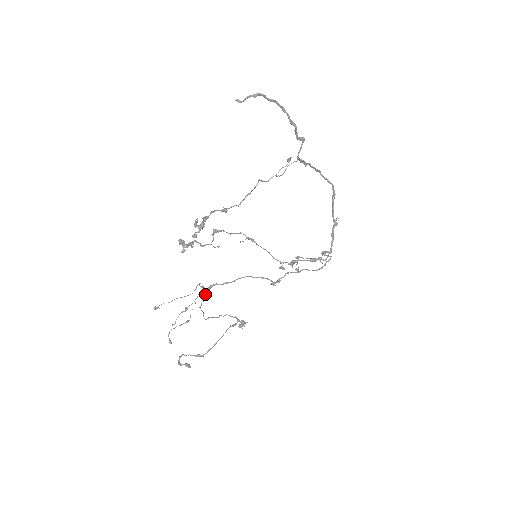
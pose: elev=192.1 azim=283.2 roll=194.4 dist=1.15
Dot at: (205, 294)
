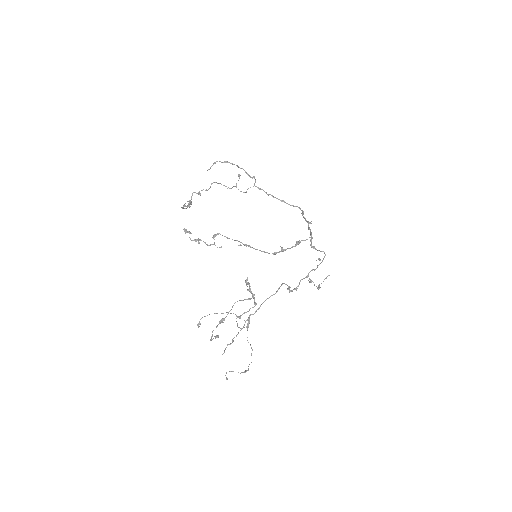
Dot at: (246, 327)
